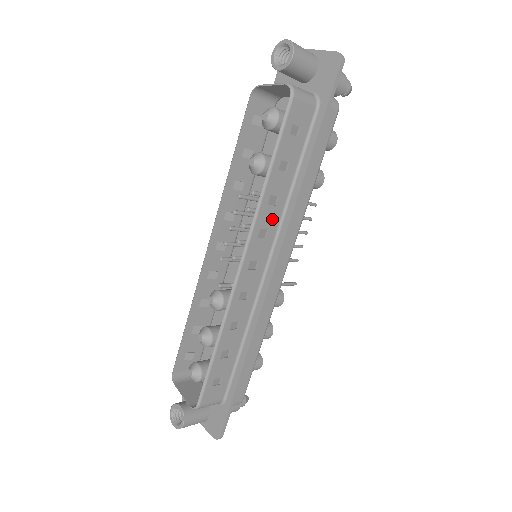
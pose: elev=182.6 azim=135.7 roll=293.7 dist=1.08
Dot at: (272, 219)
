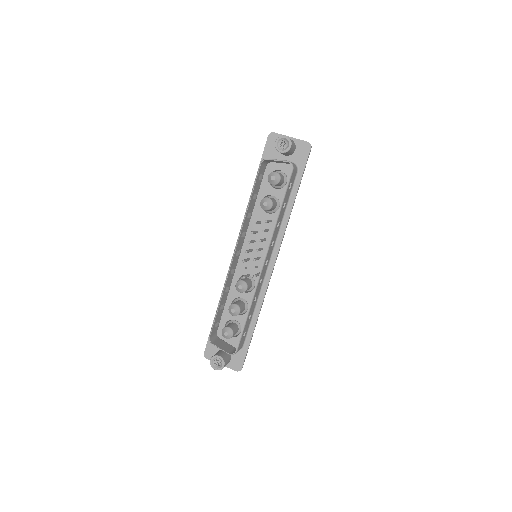
Dot at: (276, 235)
